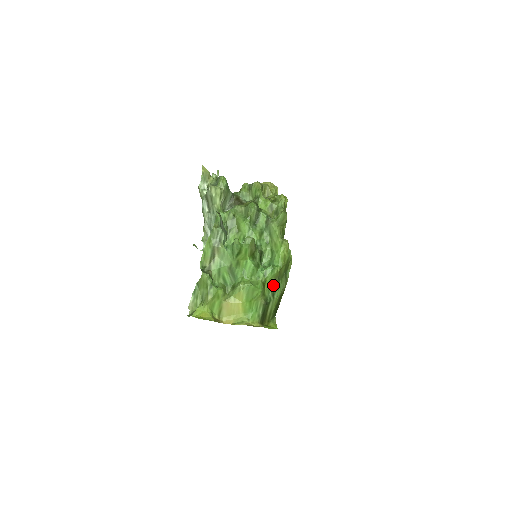
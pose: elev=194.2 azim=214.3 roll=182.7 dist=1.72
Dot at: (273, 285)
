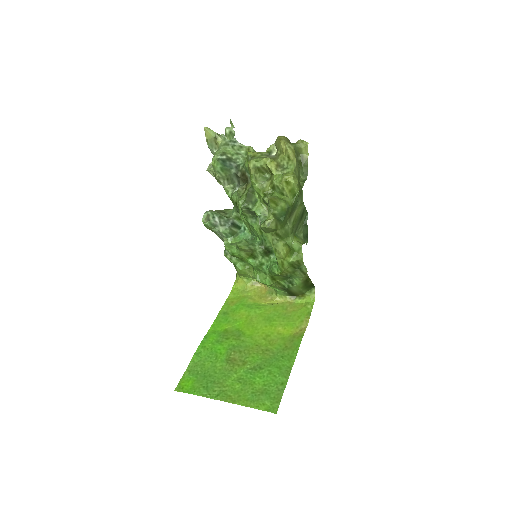
Dot at: (286, 278)
